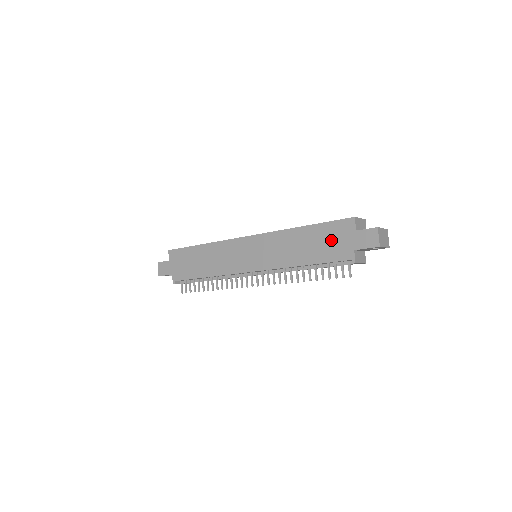
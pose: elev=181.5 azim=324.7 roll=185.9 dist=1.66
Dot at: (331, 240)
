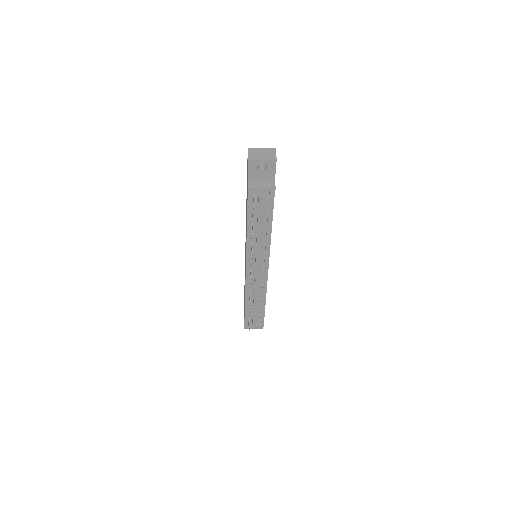
Dot at: occluded
